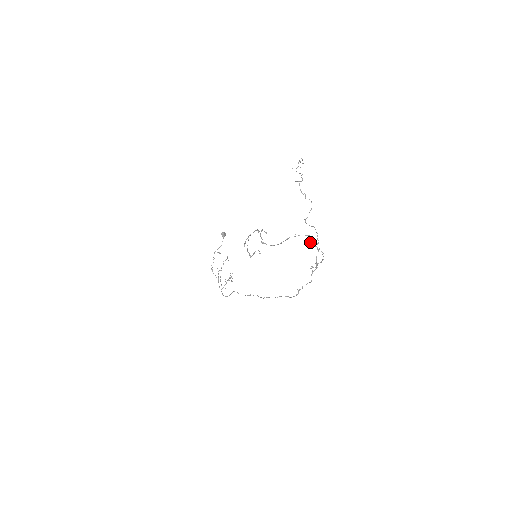
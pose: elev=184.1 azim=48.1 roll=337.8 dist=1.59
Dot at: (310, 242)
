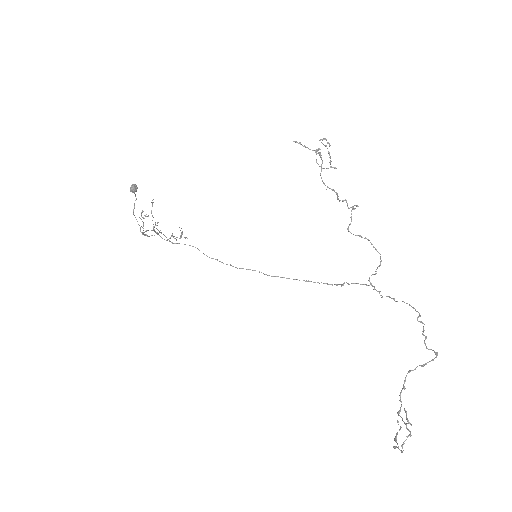
Dot at: (425, 343)
